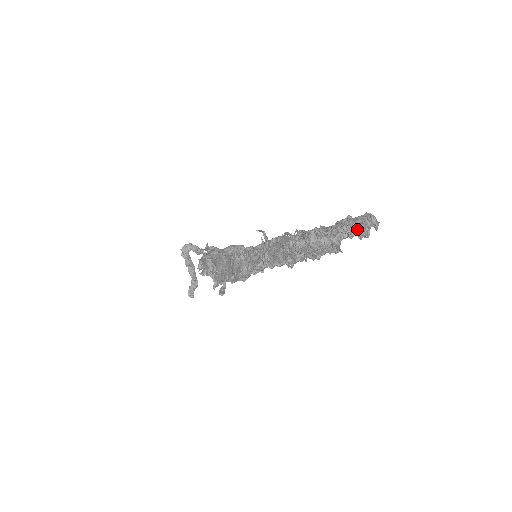
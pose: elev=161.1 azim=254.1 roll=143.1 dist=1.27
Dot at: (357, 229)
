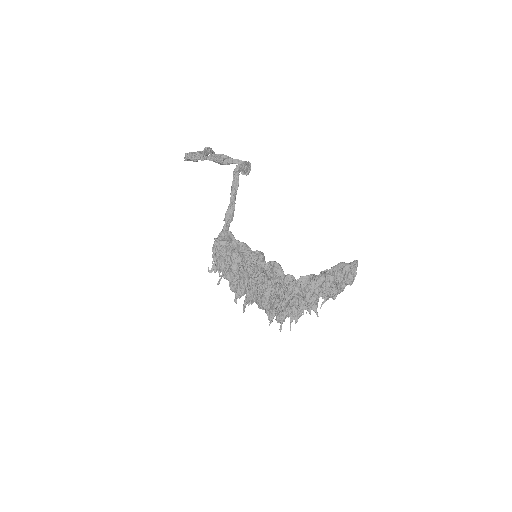
Dot at: (331, 297)
